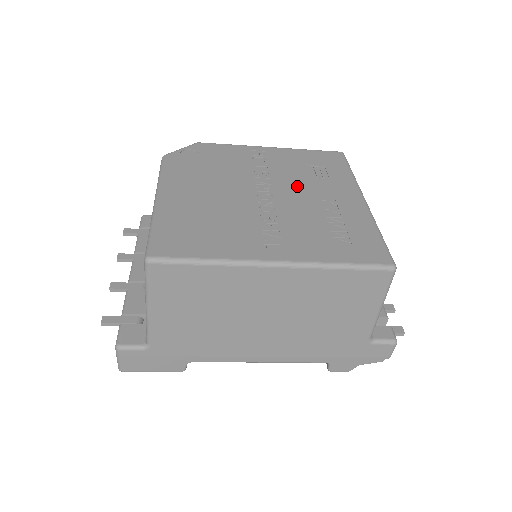
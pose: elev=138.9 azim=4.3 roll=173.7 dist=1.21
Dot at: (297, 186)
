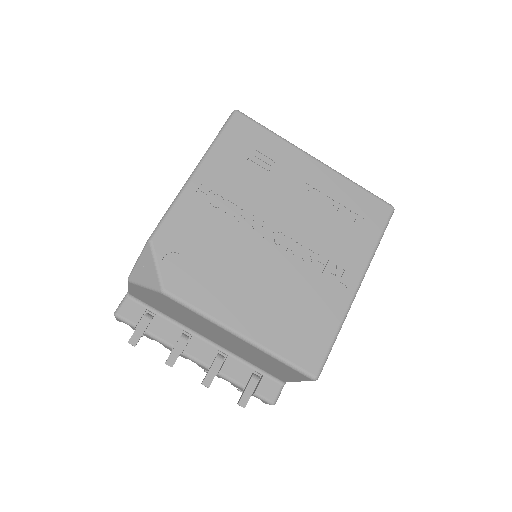
Dot at: (275, 200)
